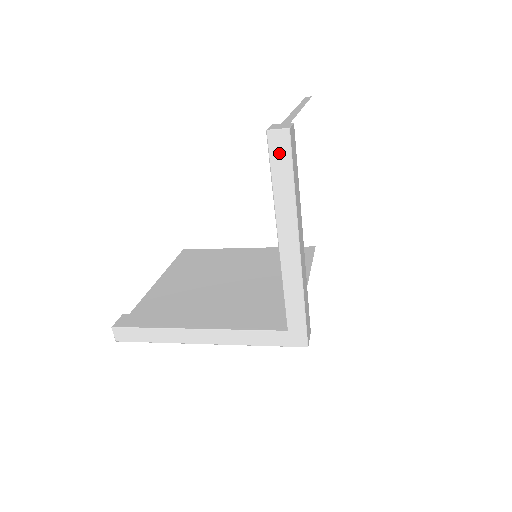
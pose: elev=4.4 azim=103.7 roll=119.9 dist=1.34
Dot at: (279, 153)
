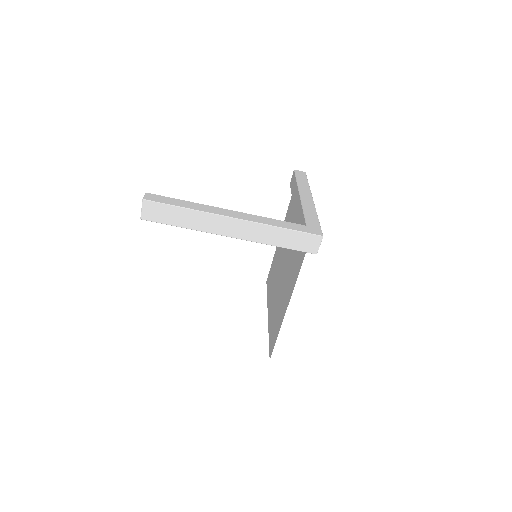
Dot at: (300, 175)
